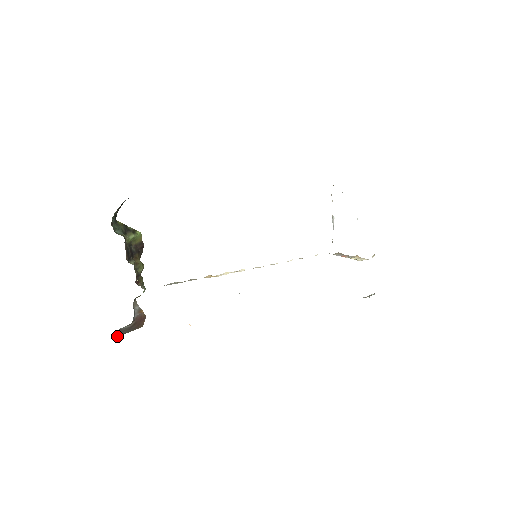
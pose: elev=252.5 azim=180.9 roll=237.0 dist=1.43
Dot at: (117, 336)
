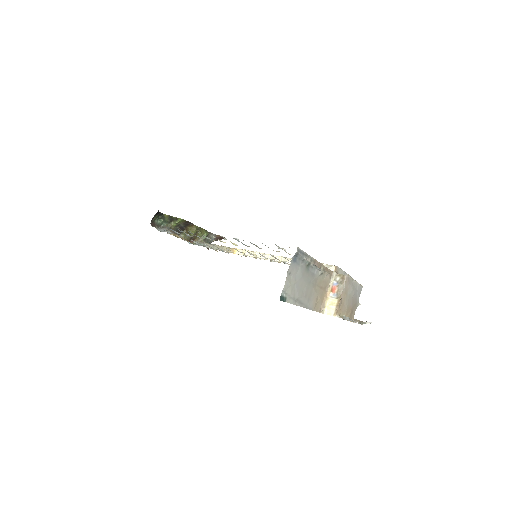
Dot at: occluded
